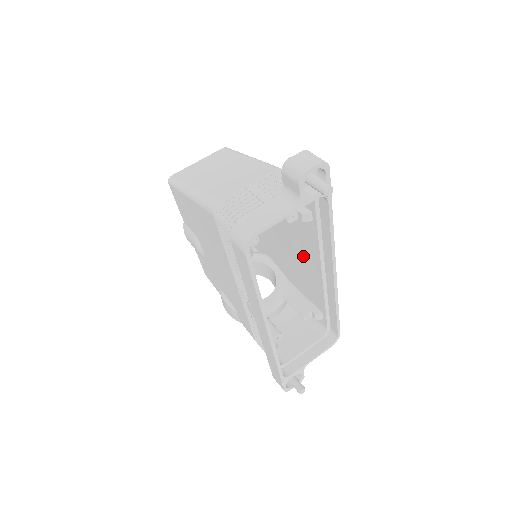
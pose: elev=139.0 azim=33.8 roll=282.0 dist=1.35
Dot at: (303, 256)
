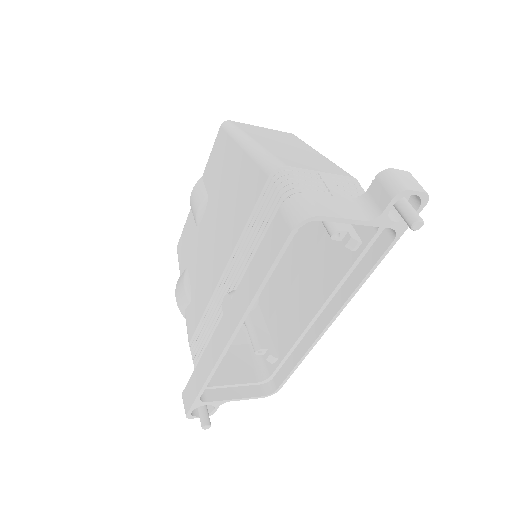
Dot at: (305, 286)
